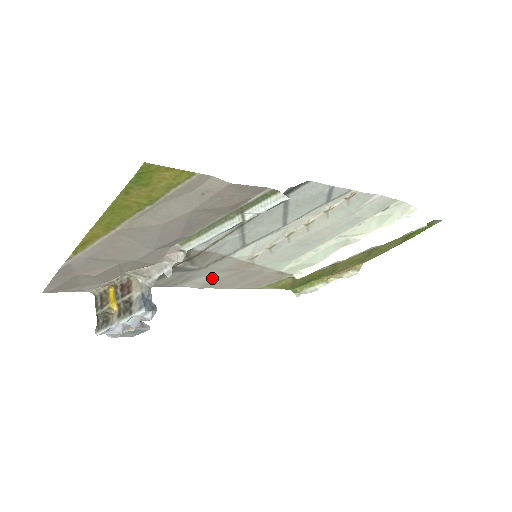
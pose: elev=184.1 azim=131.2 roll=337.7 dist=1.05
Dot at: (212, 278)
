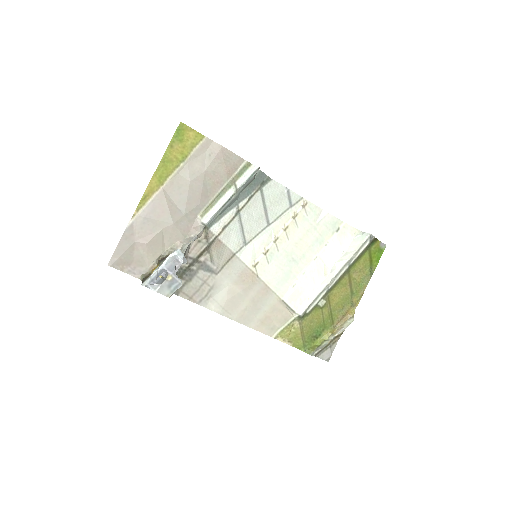
Dot at: (229, 294)
